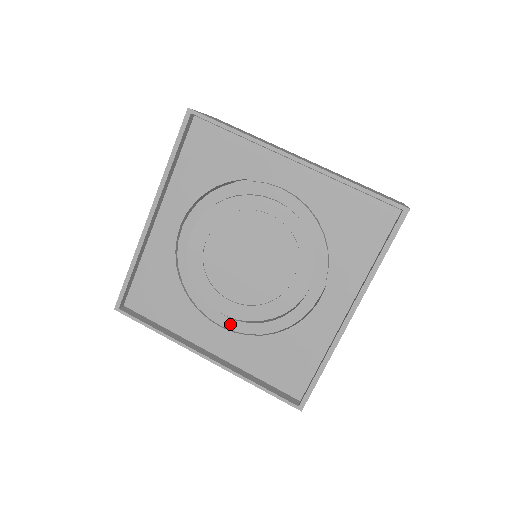
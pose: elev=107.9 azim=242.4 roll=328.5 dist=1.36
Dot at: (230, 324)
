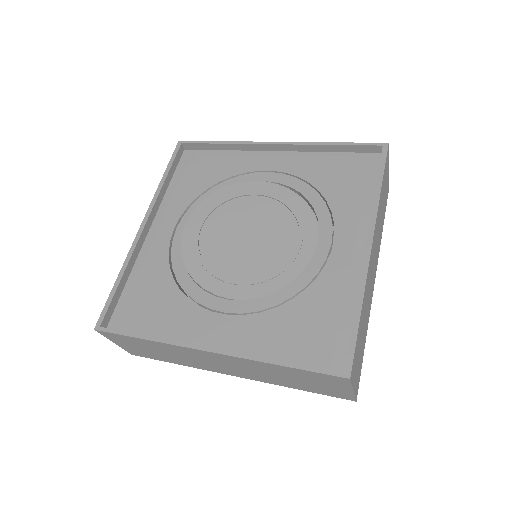
Dot at: (236, 307)
